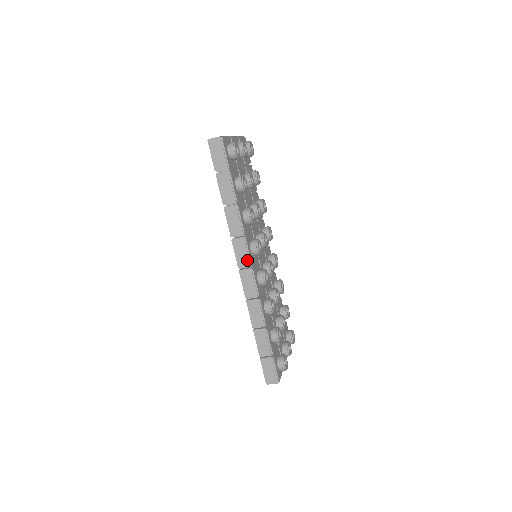
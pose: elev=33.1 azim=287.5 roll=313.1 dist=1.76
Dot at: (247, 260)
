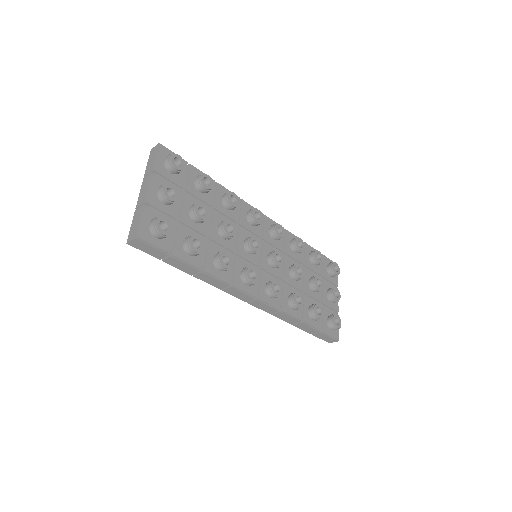
Dot at: (248, 297)
